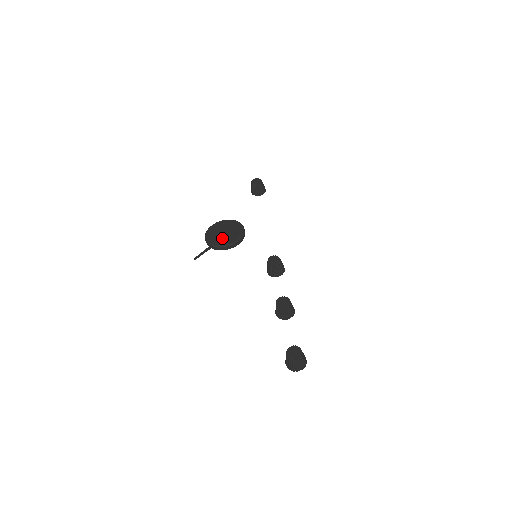
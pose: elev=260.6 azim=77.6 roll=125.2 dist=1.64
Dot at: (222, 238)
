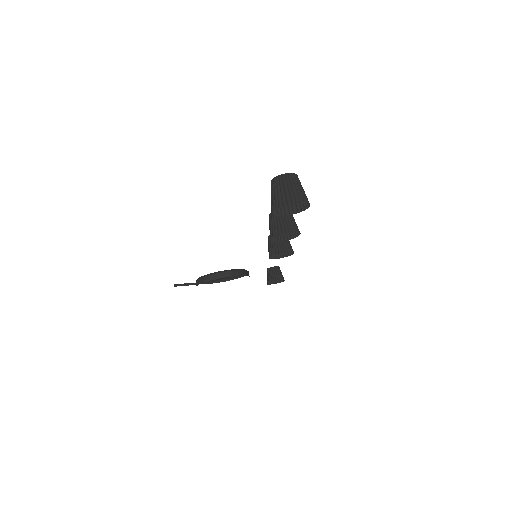
Dot at: occluded
